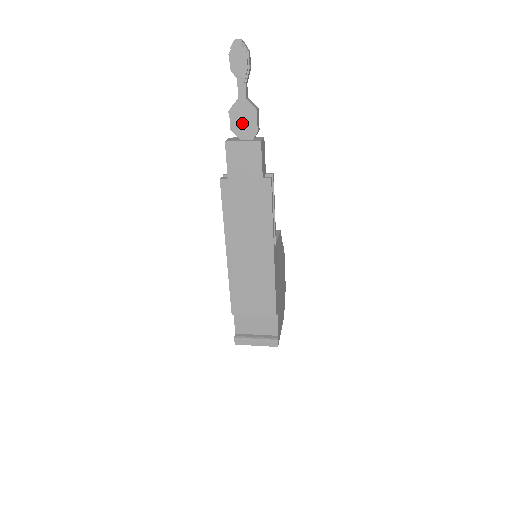
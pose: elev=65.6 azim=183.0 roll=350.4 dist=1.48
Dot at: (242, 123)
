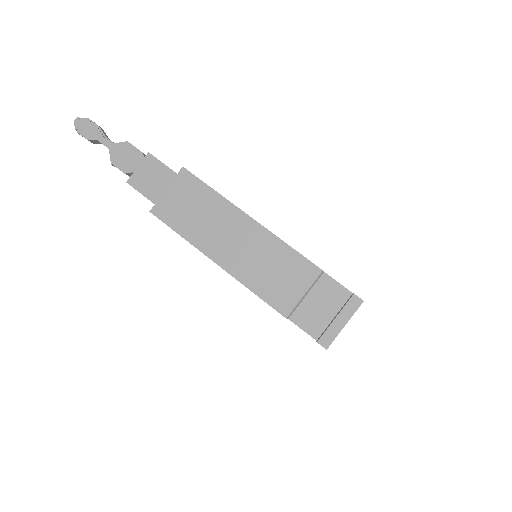
Dot at: (127, 160)
